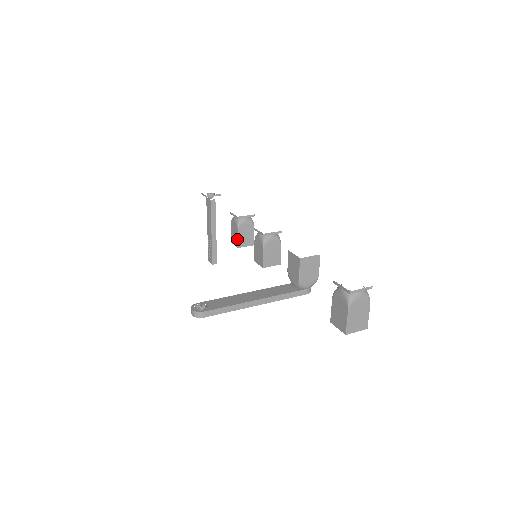
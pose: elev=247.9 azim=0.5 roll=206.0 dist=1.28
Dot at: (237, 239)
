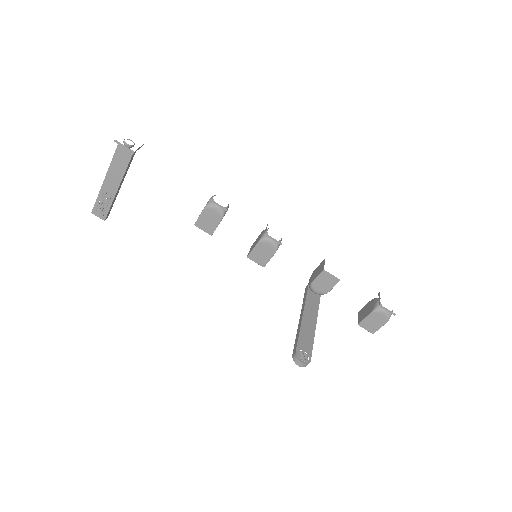
Dot at: (215, 228)
